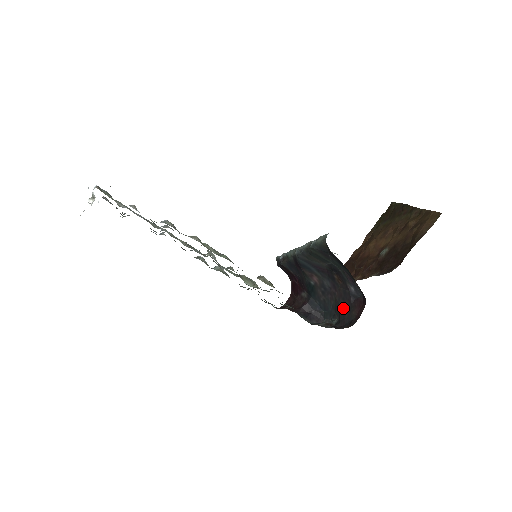
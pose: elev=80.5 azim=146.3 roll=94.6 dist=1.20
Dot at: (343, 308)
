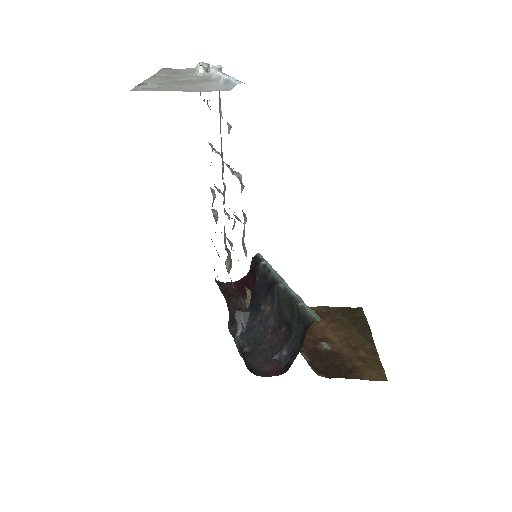
Dot at: (263, 352)
